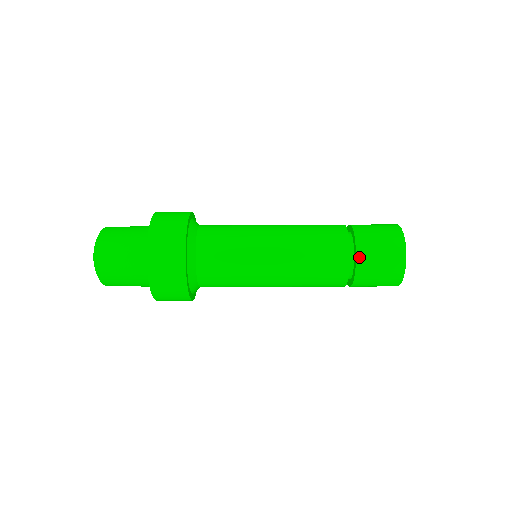
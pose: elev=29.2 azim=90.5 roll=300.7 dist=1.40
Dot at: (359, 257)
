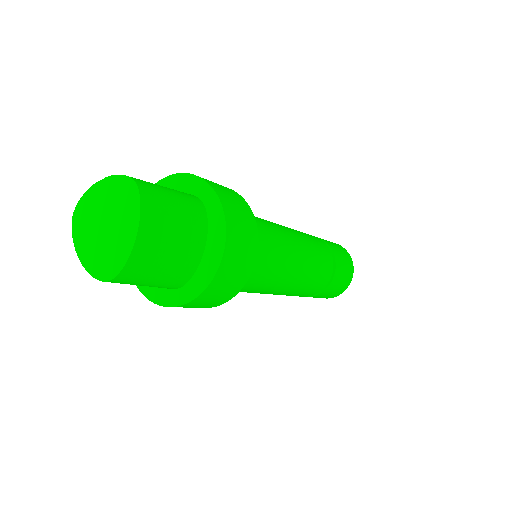
Dot at: (314, 296)
